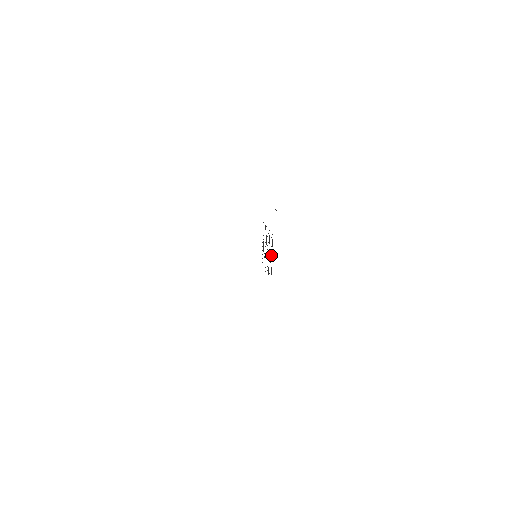
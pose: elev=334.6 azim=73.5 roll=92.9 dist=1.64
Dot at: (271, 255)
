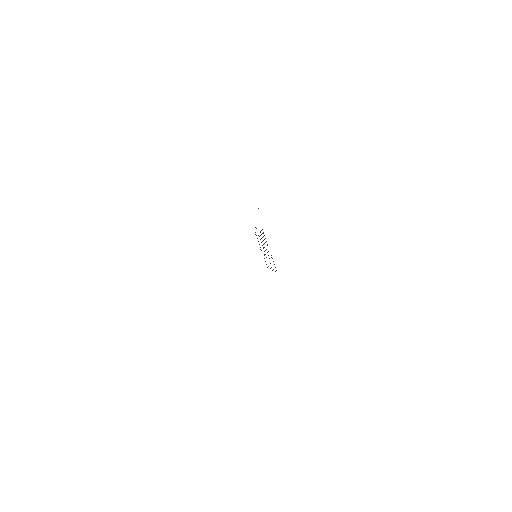
Dot at: occluded
